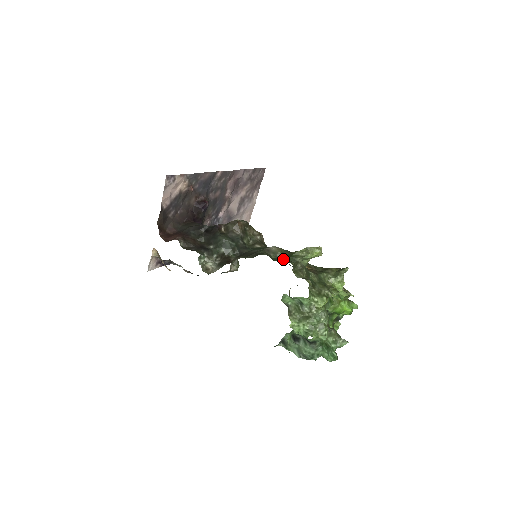
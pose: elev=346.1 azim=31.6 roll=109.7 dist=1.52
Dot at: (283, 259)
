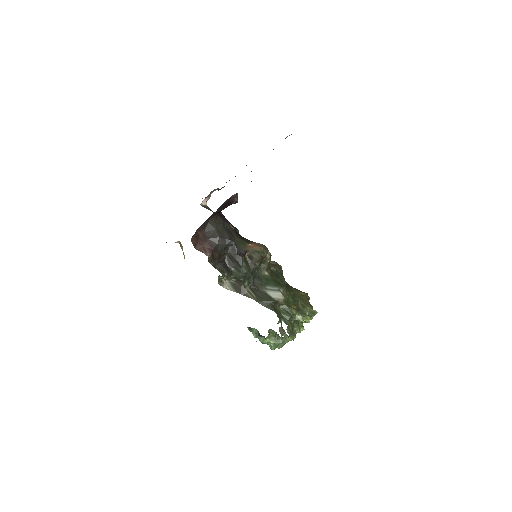
Dot at: (284, 315)
